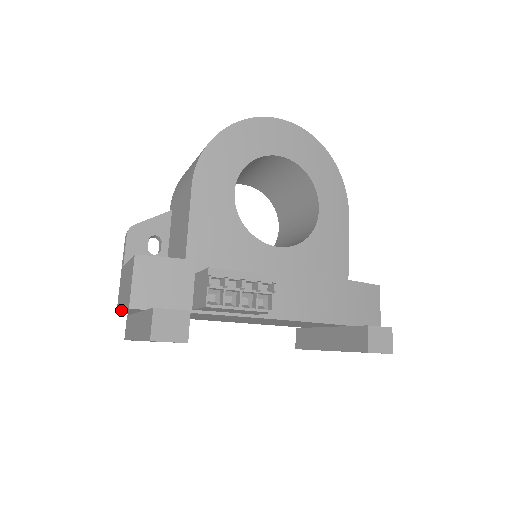
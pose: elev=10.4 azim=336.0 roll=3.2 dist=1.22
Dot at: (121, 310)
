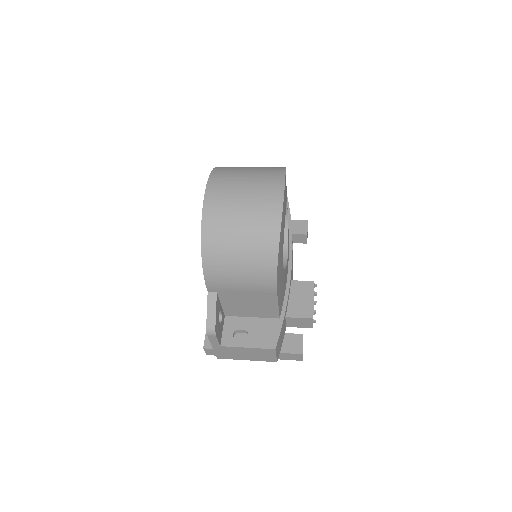
Dot at: occluded
